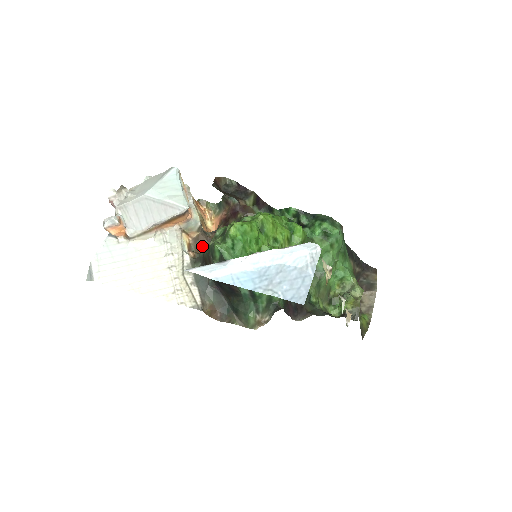
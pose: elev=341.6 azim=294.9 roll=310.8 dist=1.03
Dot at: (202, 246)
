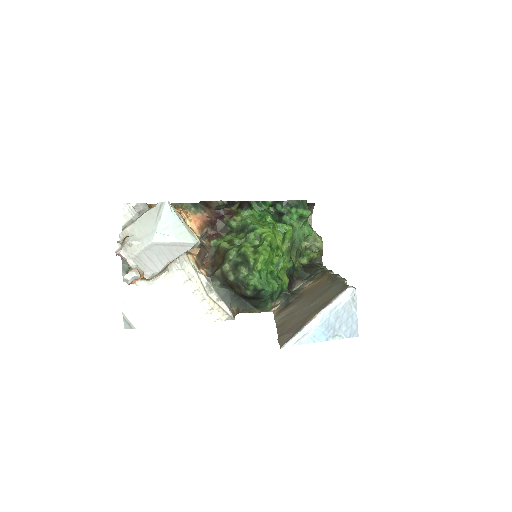
Dot at: (204, 257)
